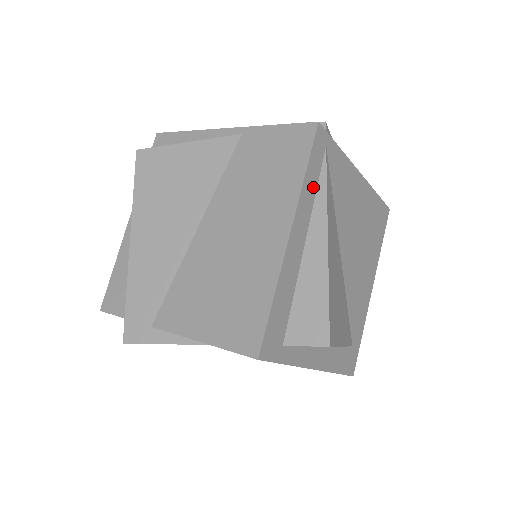
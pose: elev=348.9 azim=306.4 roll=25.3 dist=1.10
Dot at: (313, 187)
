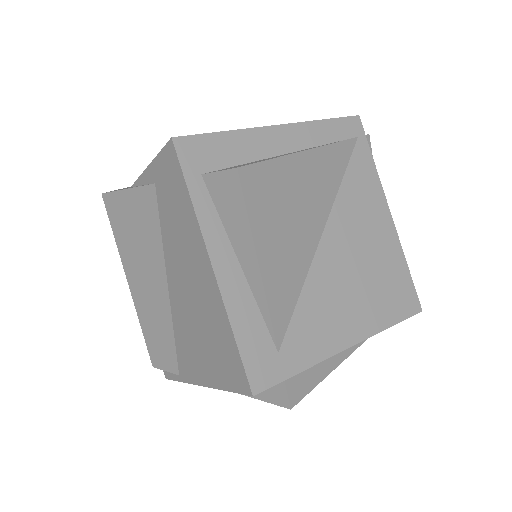
Dot at: (326, 138)
